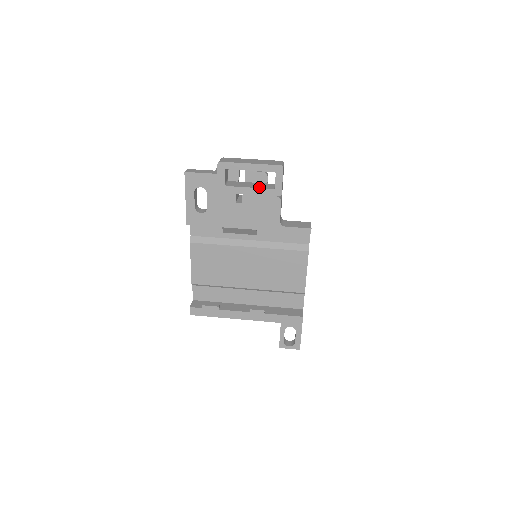
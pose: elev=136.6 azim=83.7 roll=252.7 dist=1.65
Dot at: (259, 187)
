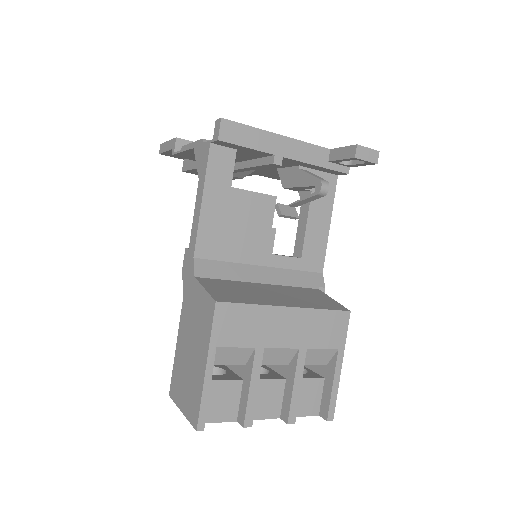
Dot at: occluded
